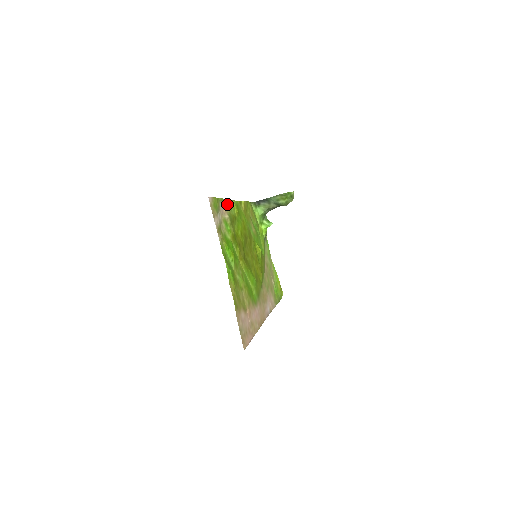
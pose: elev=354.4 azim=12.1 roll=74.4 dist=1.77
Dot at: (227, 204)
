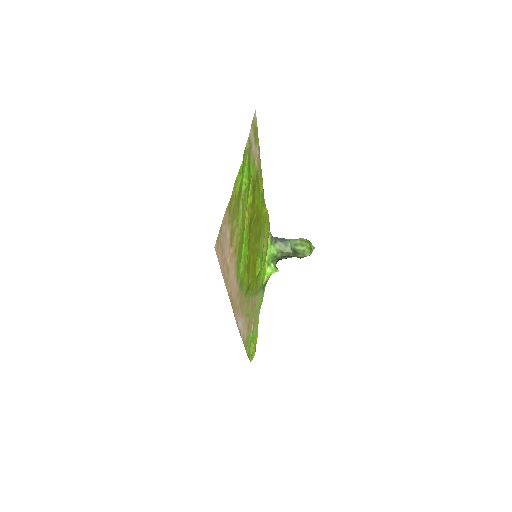
Dot at: (259, 167)
